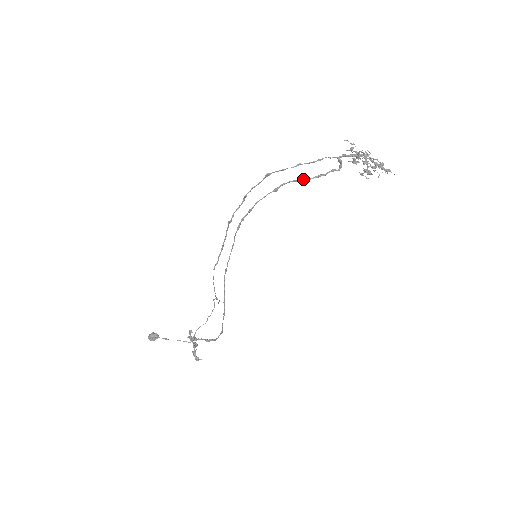
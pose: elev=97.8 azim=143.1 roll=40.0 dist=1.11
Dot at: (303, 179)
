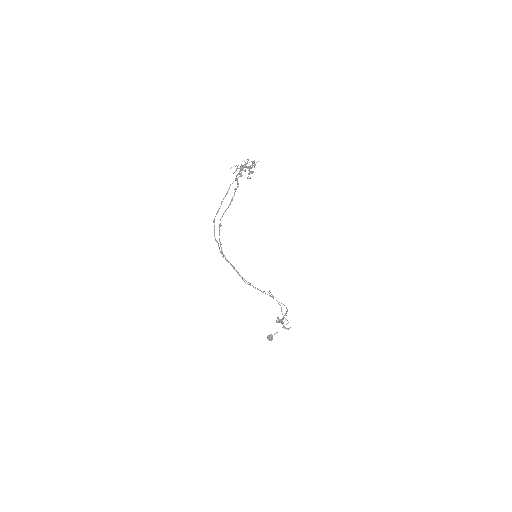
Dot at: (227, 208)
